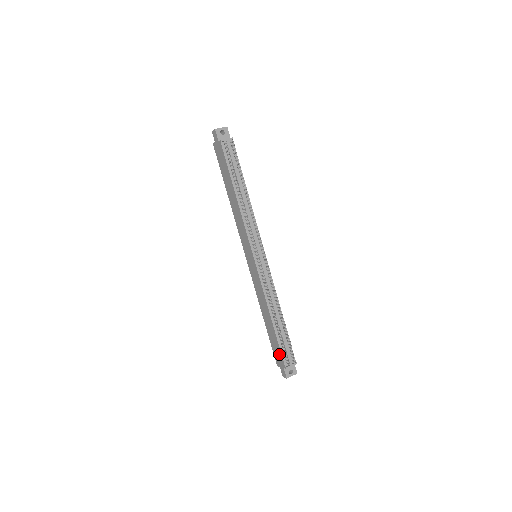
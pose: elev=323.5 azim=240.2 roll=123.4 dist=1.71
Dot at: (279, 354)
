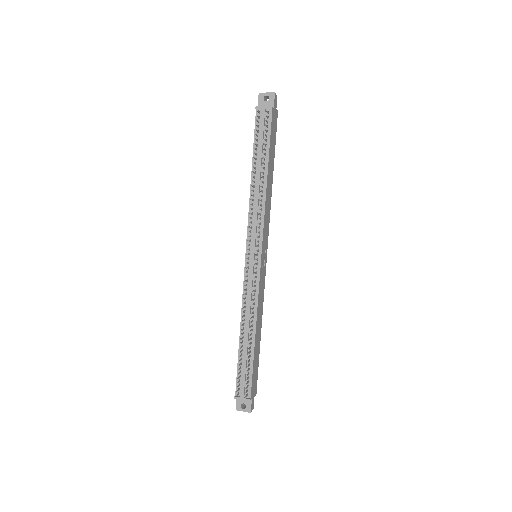
Dot at: occluded
